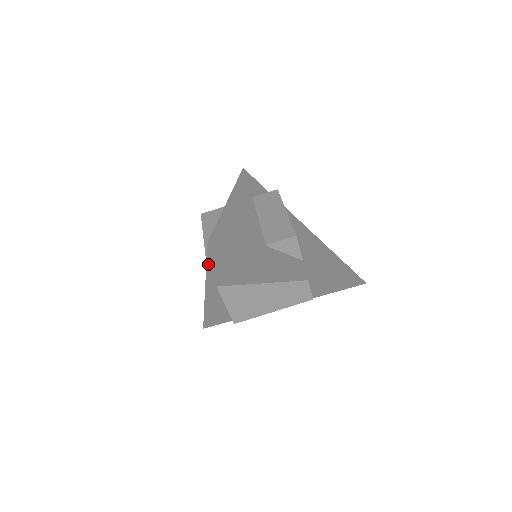
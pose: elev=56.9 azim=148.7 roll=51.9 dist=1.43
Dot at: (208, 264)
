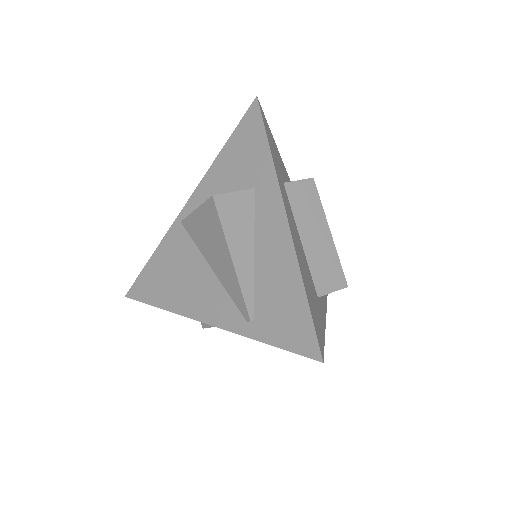
Dot at: (275, 345)
